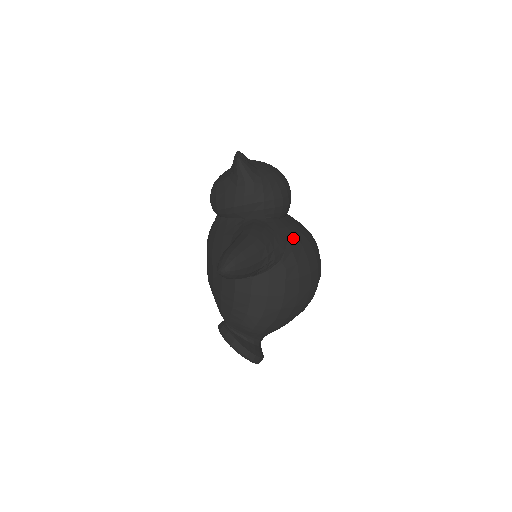
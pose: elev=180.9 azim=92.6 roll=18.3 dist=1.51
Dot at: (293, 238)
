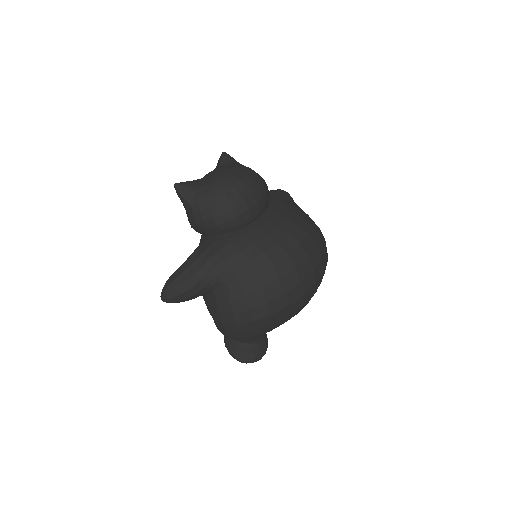
Dot at: (238, 254)
